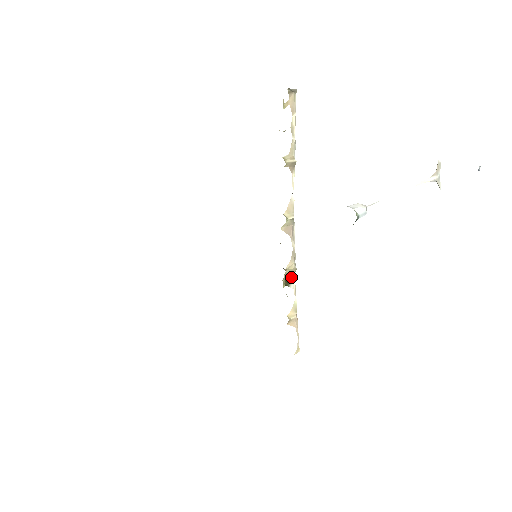
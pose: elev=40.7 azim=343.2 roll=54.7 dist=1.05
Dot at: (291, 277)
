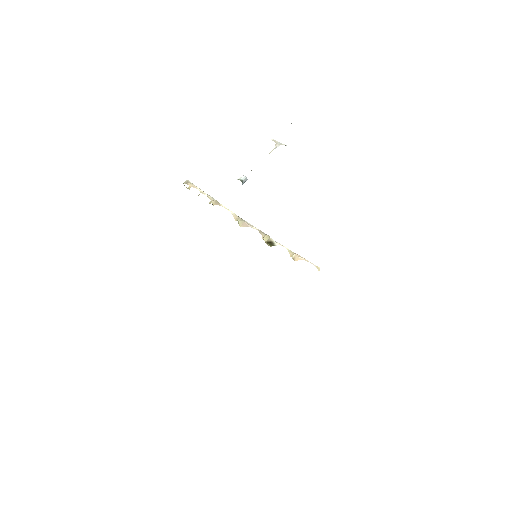
Dot at: (271, 241)
